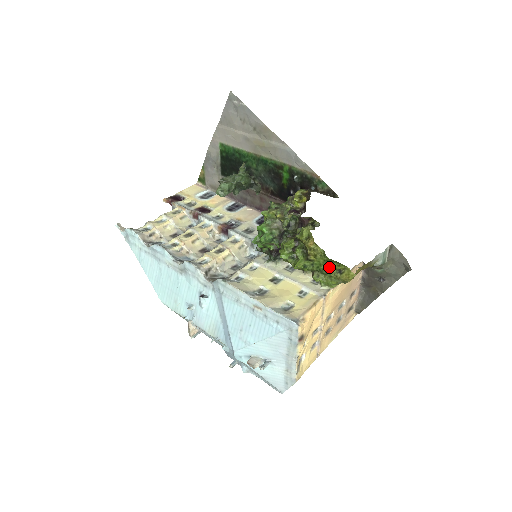
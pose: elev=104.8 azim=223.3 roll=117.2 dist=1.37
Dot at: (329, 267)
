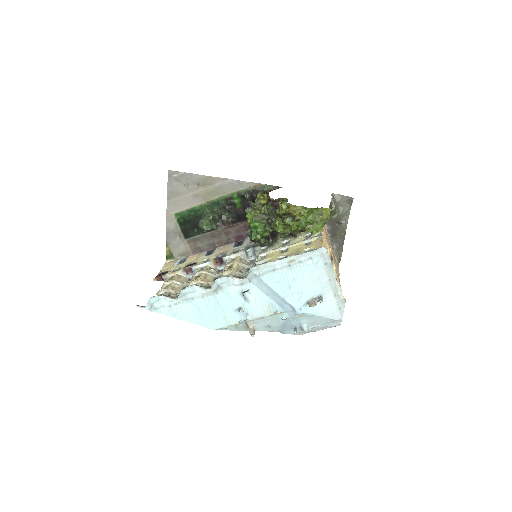
Dot at: (312, 216)
